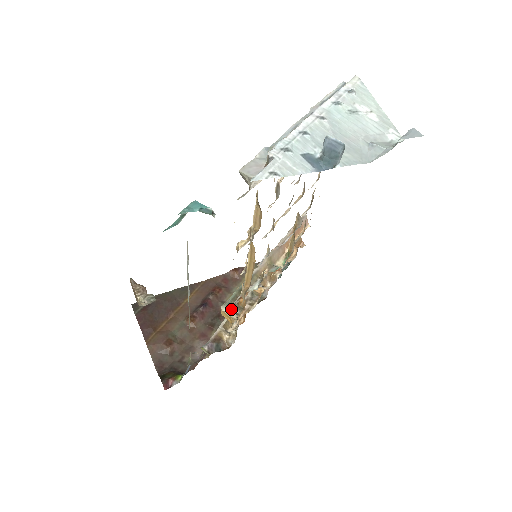
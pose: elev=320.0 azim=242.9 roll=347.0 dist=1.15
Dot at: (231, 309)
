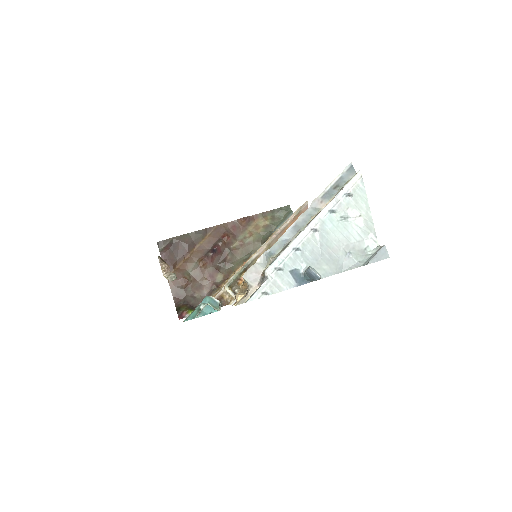
Dot at: (232, 287)
